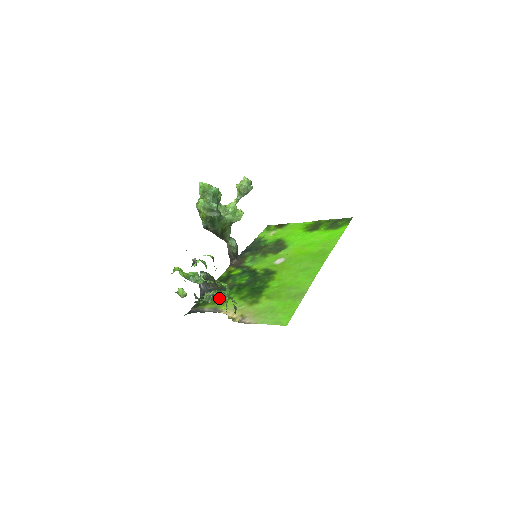
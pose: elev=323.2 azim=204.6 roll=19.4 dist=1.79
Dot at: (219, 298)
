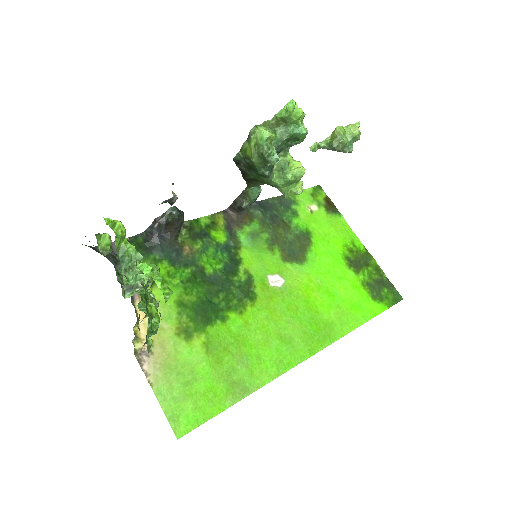
Dot at: (159, 265)
